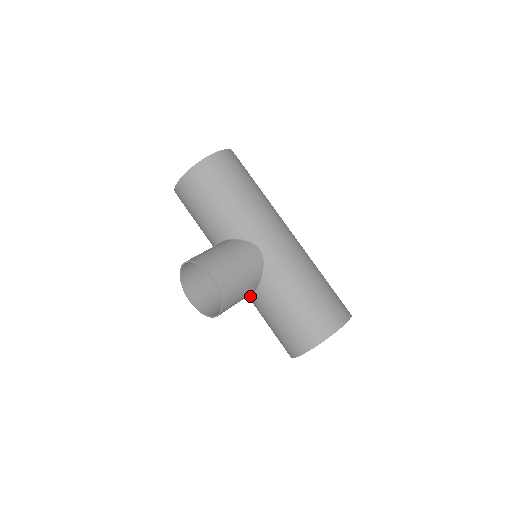
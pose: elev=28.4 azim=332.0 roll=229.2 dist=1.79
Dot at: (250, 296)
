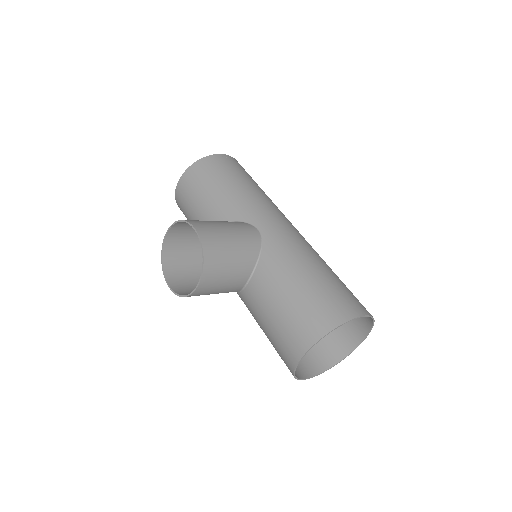
Dot at: (244, 292)
